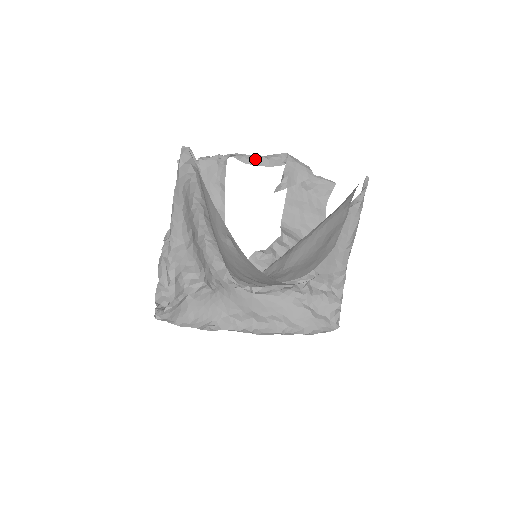
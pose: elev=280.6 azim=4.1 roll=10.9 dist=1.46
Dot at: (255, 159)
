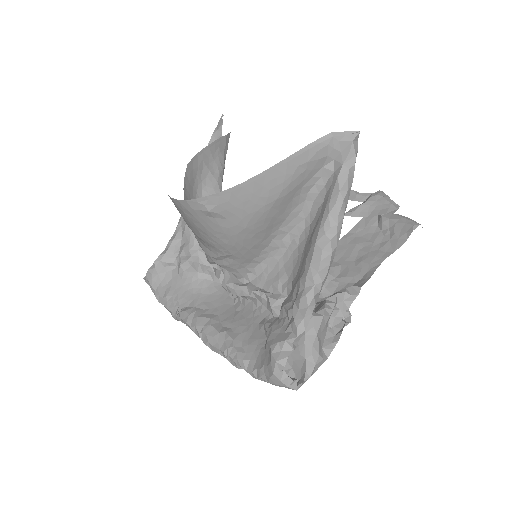
Dot at: occluded
